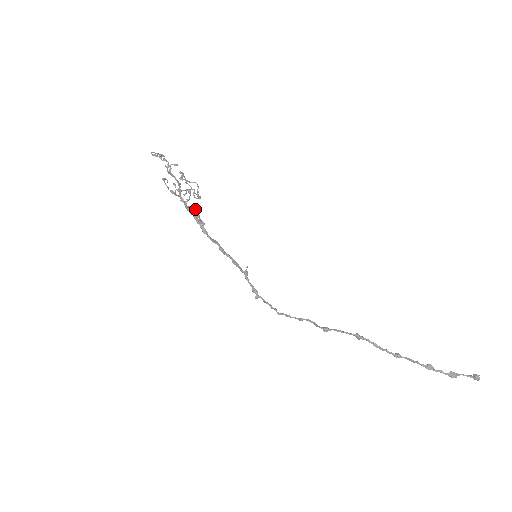
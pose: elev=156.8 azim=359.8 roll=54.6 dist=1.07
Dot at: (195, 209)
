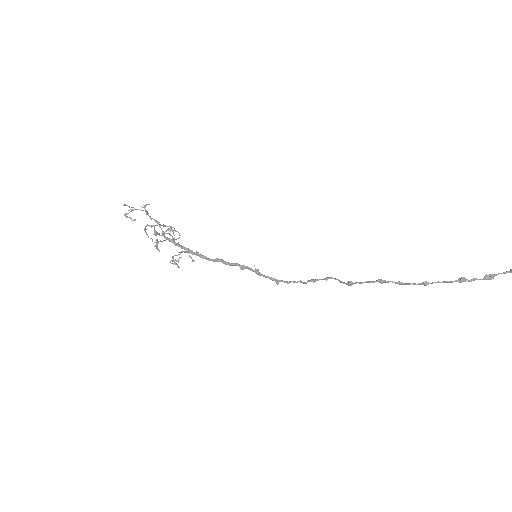
Dot at: occluded
